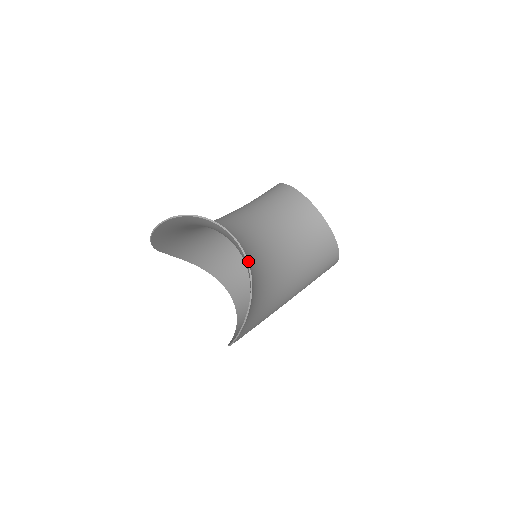
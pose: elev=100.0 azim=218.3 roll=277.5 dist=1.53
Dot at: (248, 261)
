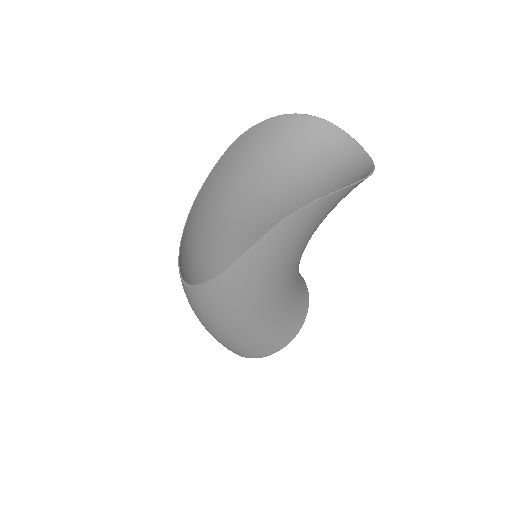
Dot at: (334, 190)
